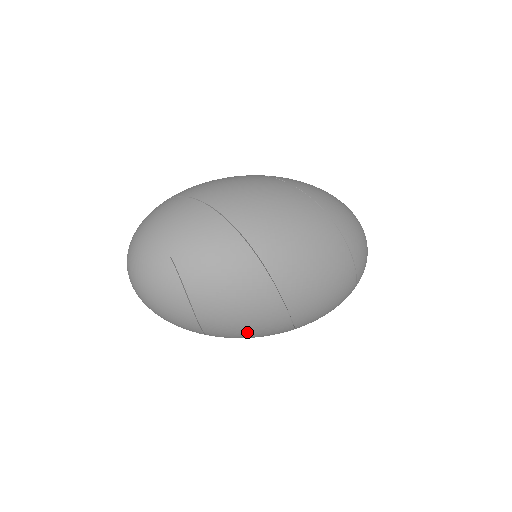
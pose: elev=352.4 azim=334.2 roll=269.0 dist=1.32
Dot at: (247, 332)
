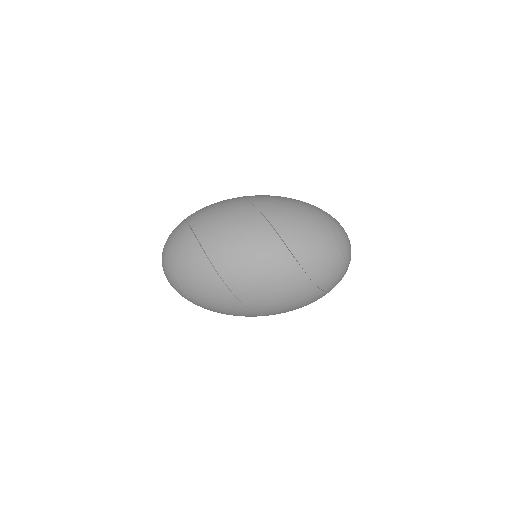
Dot at: occluded
